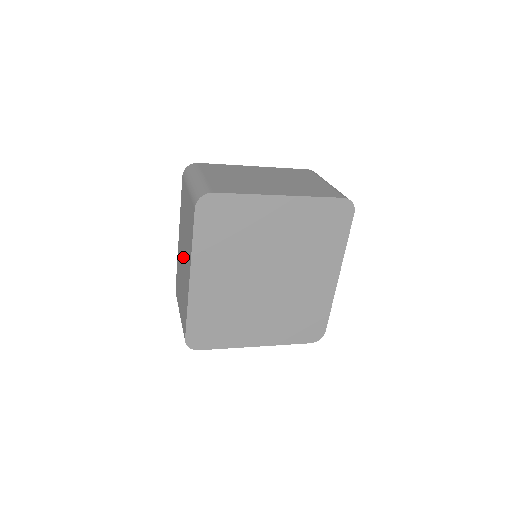
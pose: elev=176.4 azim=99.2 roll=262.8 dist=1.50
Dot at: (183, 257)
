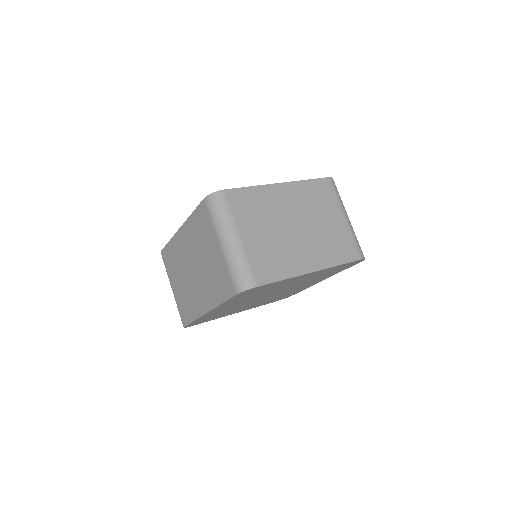
Dot at: (192, 270)
